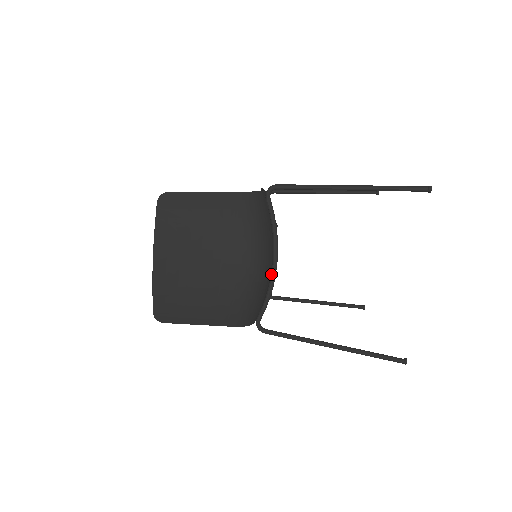
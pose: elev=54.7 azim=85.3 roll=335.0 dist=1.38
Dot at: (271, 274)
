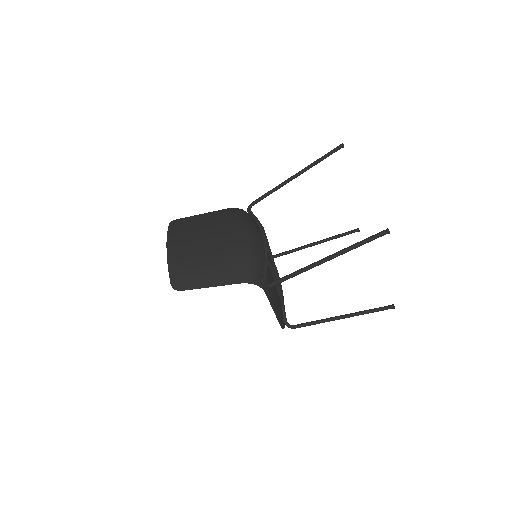
Dot at: (263, 246)
